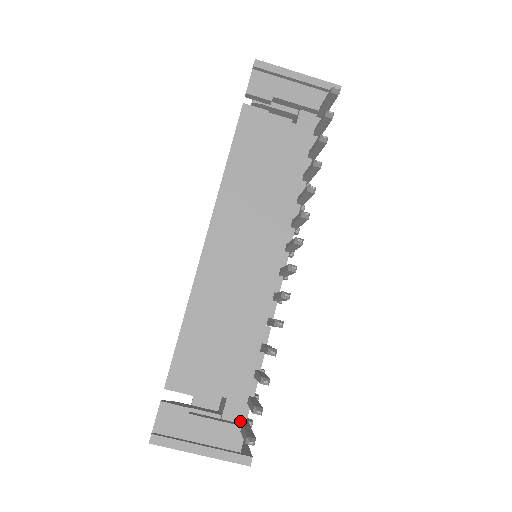
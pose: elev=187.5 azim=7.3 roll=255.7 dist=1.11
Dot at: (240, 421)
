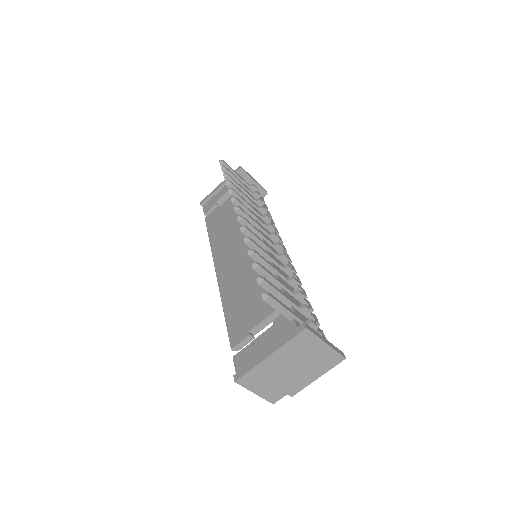
Dot at: occluded
